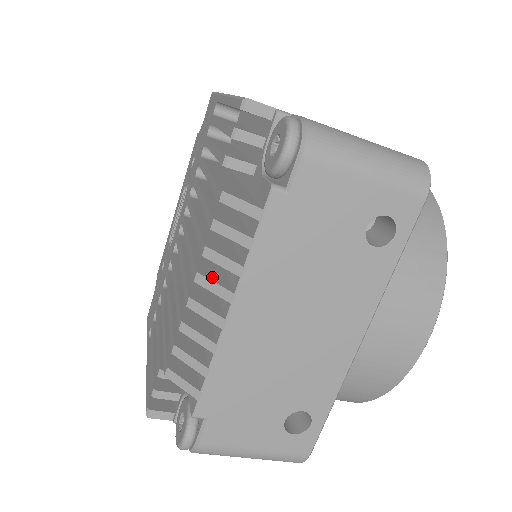
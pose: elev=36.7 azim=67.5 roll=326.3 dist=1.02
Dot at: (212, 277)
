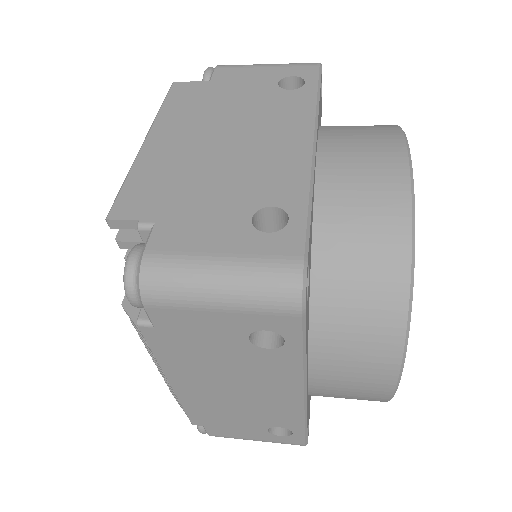
Dot at: occluded
